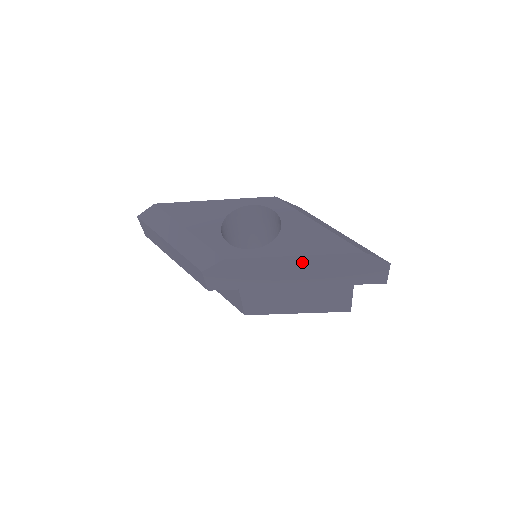
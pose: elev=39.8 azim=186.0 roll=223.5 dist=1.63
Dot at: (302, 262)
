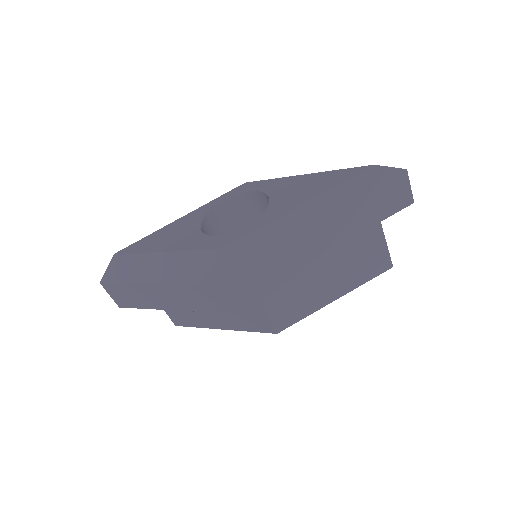
Dot at: (311, 212)
